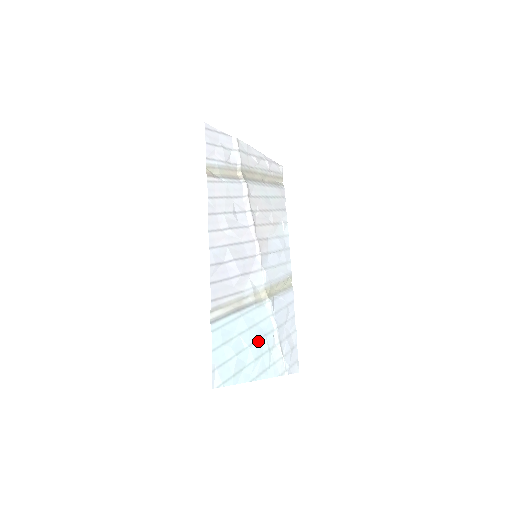
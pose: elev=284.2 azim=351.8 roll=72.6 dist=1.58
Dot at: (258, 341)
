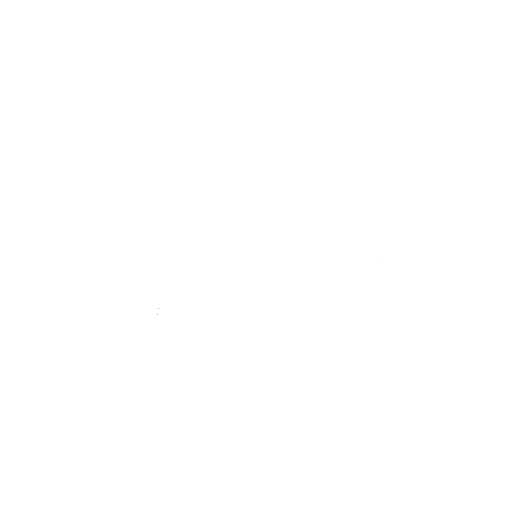
Dot at: occluded
